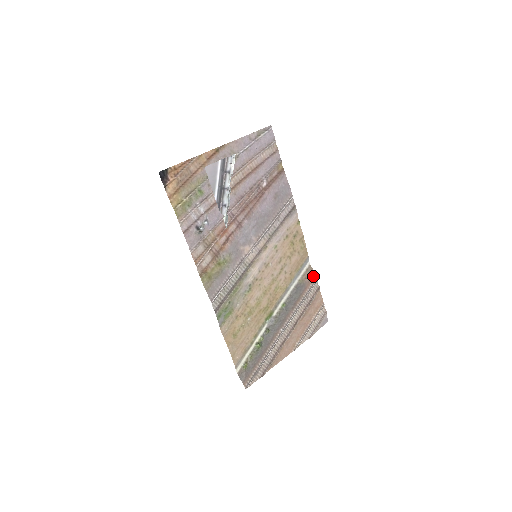
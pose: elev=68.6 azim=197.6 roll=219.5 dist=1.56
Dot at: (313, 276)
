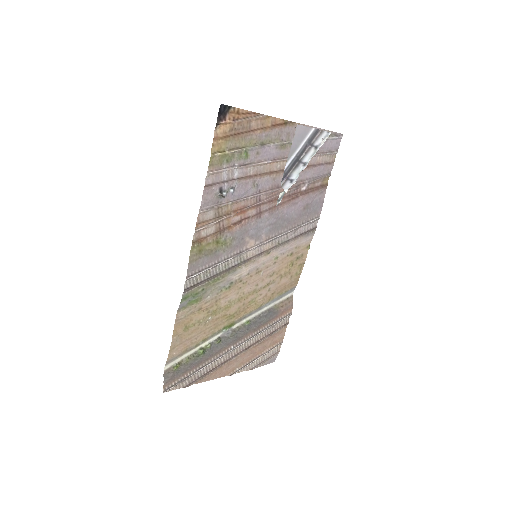
Dot at: (290, 308)
